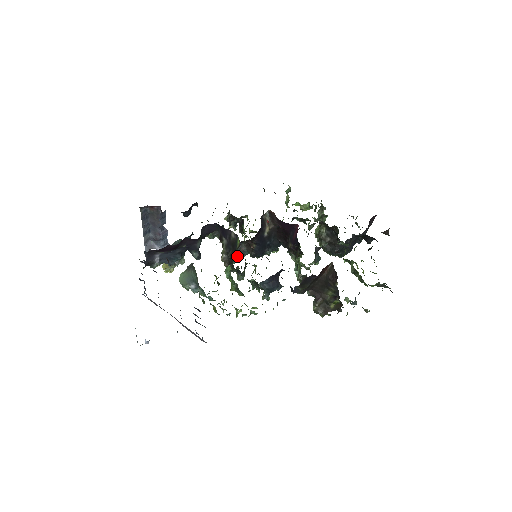
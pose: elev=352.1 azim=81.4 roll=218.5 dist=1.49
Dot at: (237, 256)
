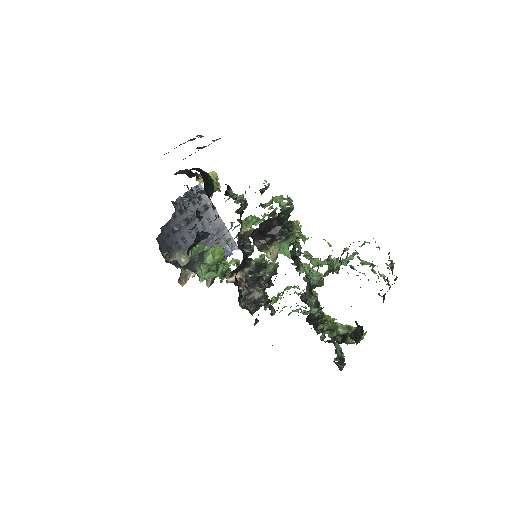
Dot at: occluded
